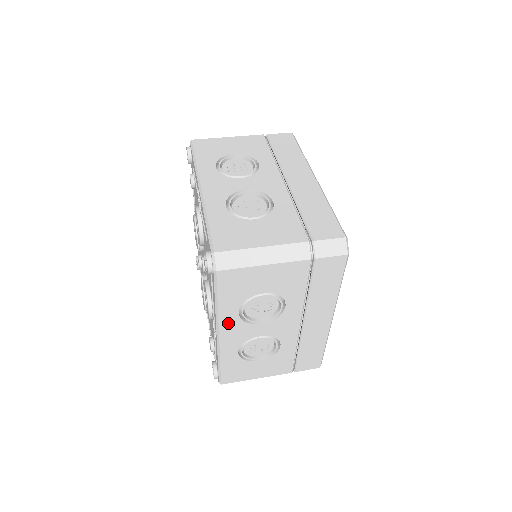
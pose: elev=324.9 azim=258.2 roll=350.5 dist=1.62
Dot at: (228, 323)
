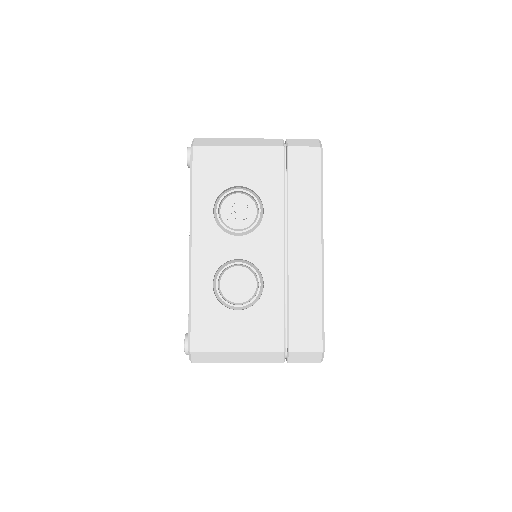
Dot at: (202, 227)
